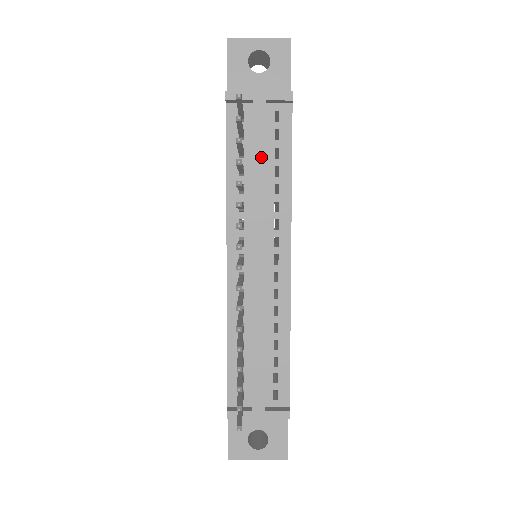
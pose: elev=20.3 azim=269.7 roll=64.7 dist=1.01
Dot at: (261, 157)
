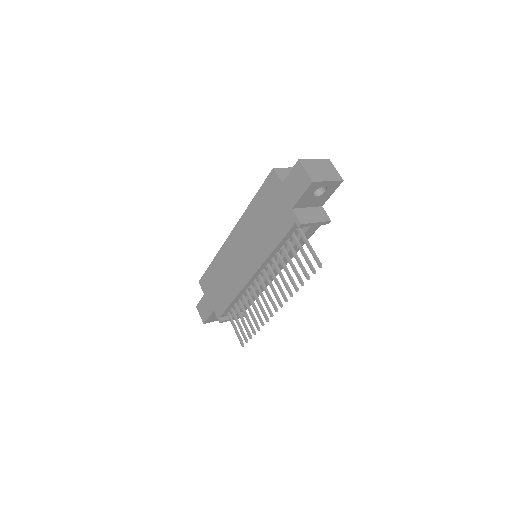
Dot at: occluded
